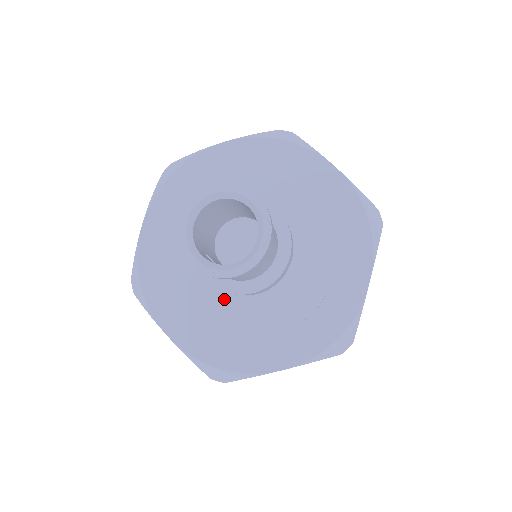
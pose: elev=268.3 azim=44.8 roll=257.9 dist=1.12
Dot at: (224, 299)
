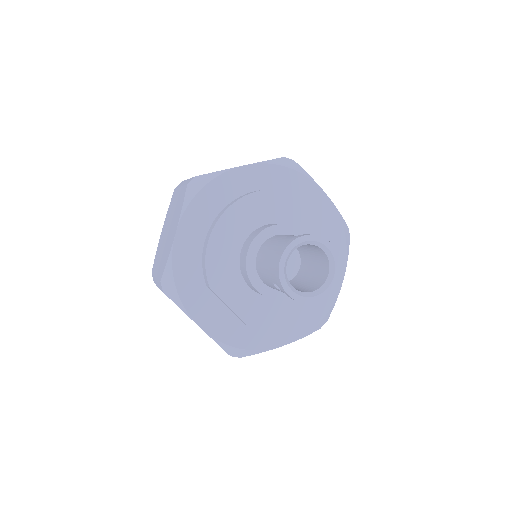
Dot at: (258, 300)
